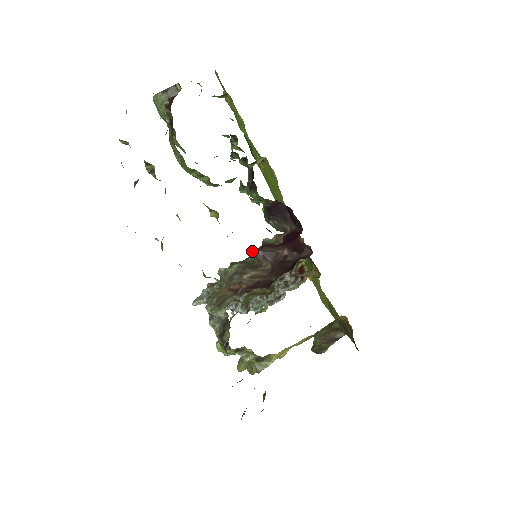
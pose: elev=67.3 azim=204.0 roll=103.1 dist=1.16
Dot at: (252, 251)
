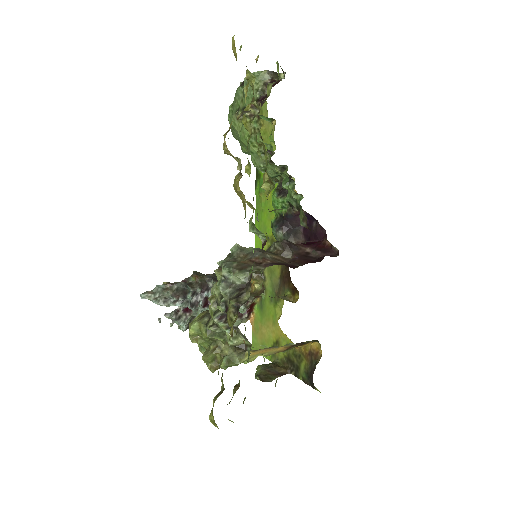
Dot at: occluded
